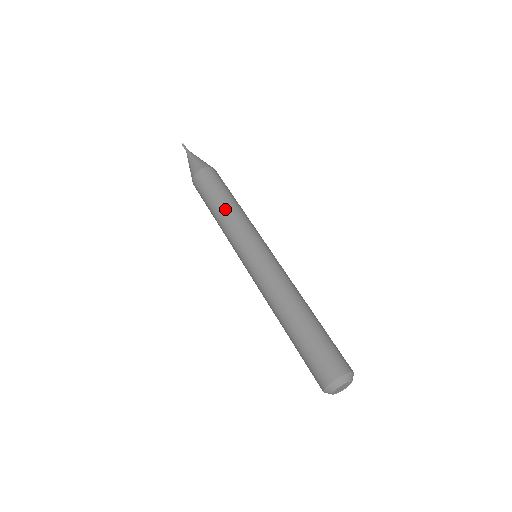
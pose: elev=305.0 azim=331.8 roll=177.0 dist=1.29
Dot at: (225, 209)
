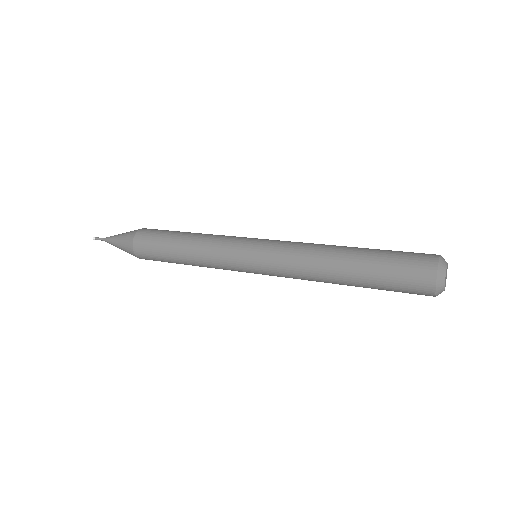
Dot at: (196, 234)
